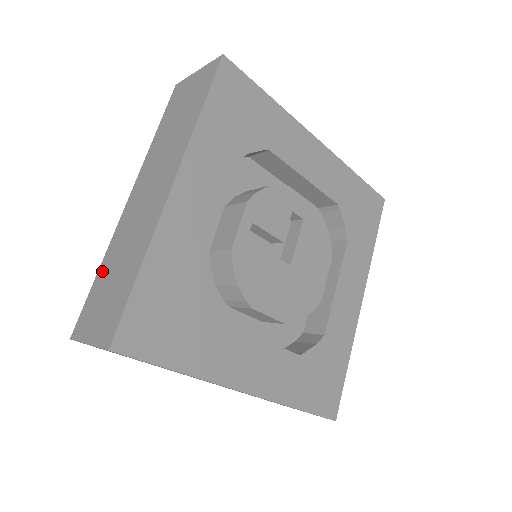
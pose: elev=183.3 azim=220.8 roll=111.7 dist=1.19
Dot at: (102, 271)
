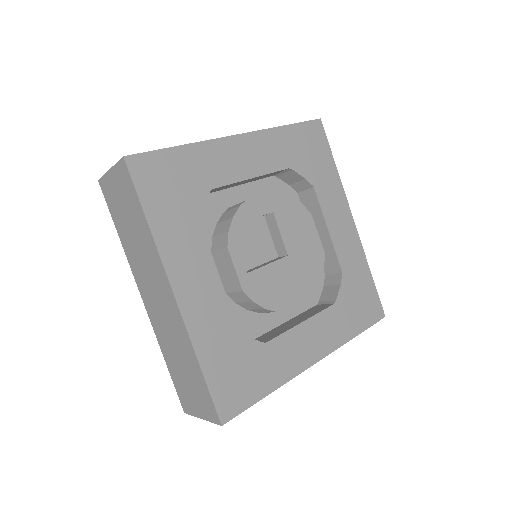
Dot at: (169, 362)
